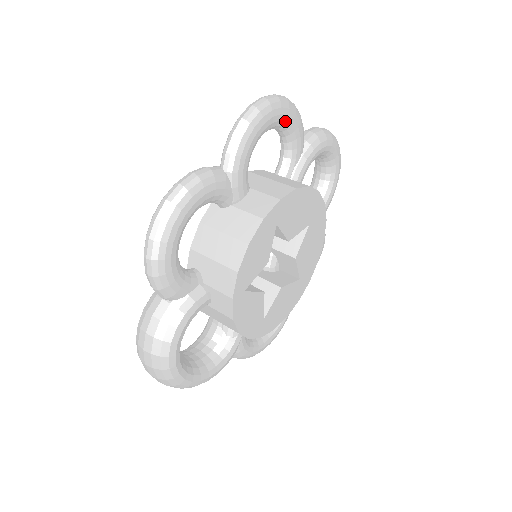
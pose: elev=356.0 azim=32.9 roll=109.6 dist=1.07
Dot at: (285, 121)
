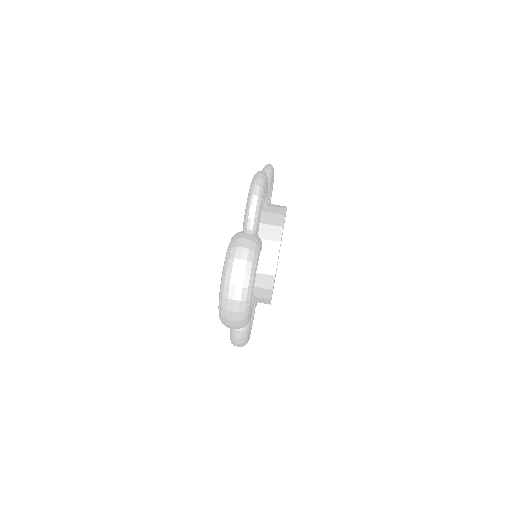
Dot at: occluded
